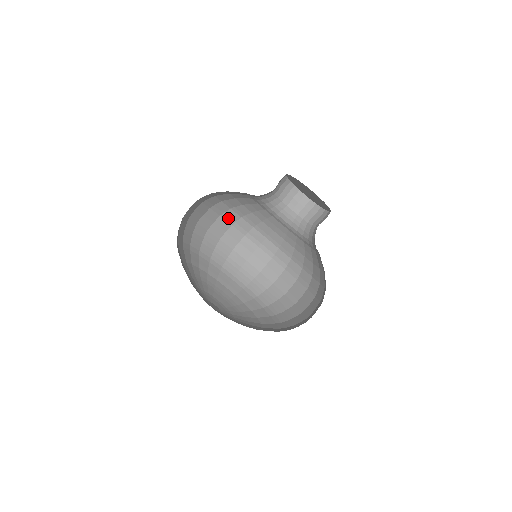
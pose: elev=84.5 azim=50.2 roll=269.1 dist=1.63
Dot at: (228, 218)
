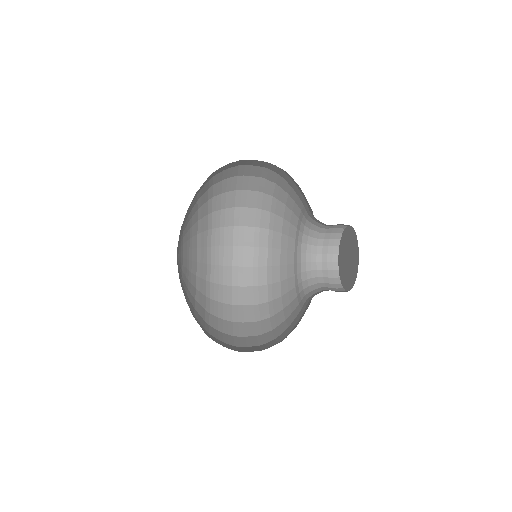
Dot at: (269, 165)
